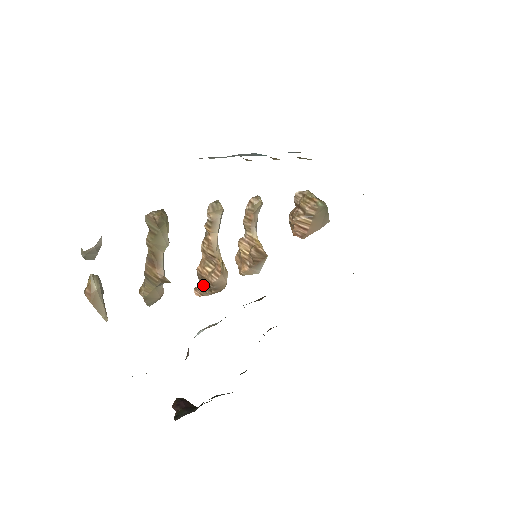
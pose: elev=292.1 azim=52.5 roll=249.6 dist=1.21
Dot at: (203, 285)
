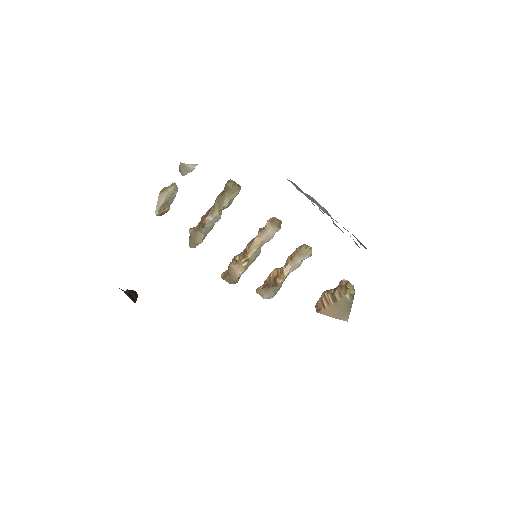
Dot at: occluded
